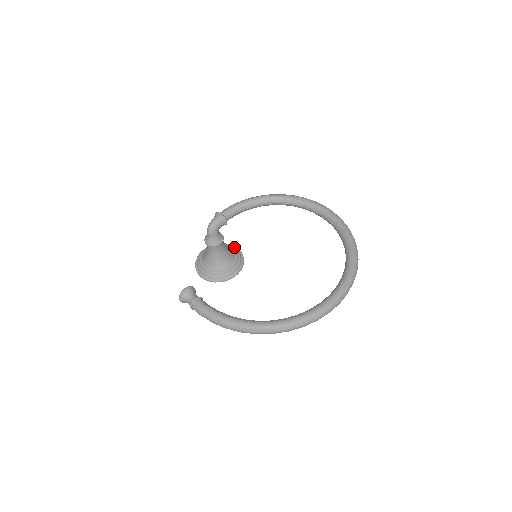
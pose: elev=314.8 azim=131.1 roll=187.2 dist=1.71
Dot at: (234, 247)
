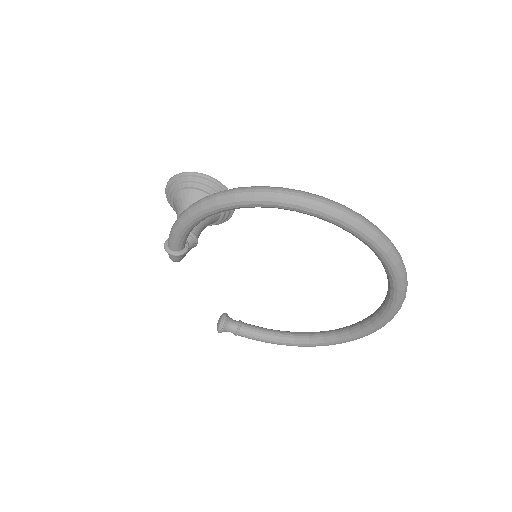
Dot at: (202, 183)
